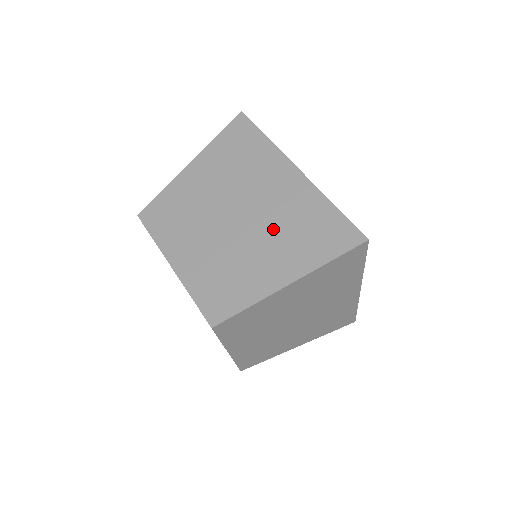
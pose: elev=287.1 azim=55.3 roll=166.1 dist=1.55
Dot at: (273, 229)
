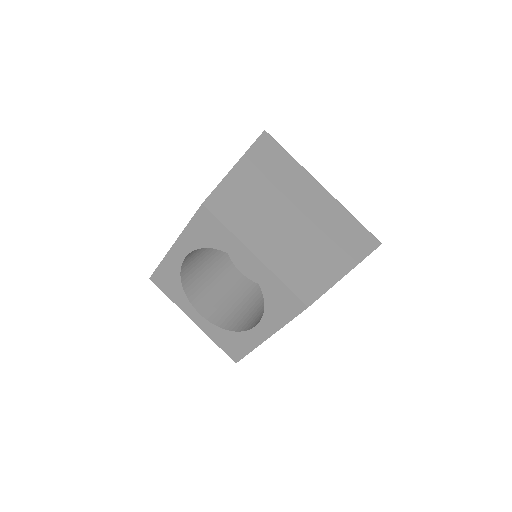
Dot at: occluded
